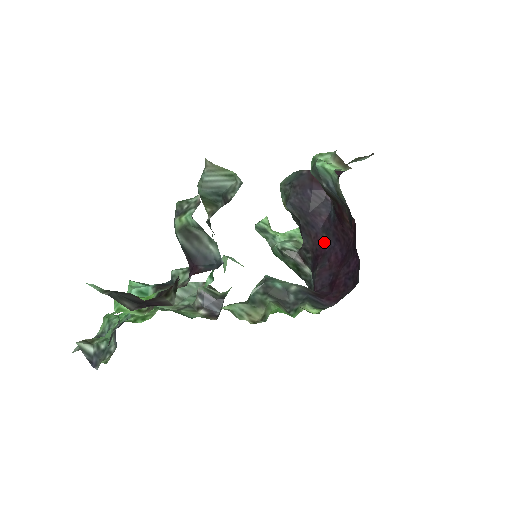
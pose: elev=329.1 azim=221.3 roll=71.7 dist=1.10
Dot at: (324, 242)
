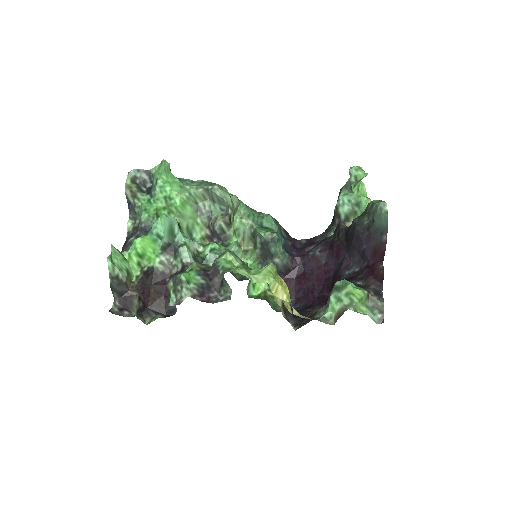
Dot at: (339, 257)
